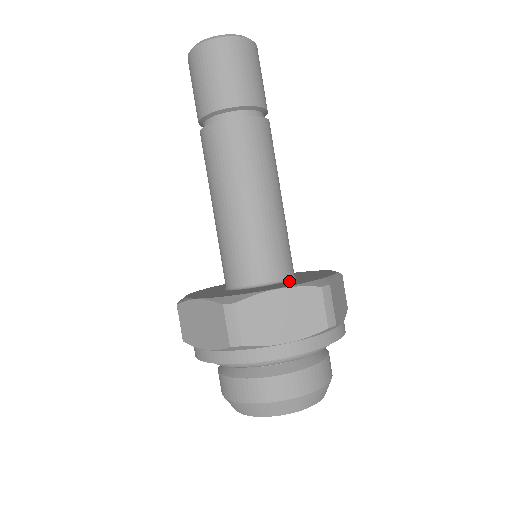
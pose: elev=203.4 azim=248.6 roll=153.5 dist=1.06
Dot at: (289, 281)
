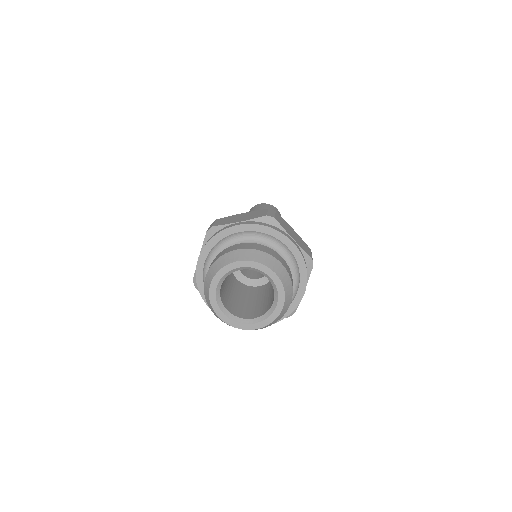
Dot at: occluded
